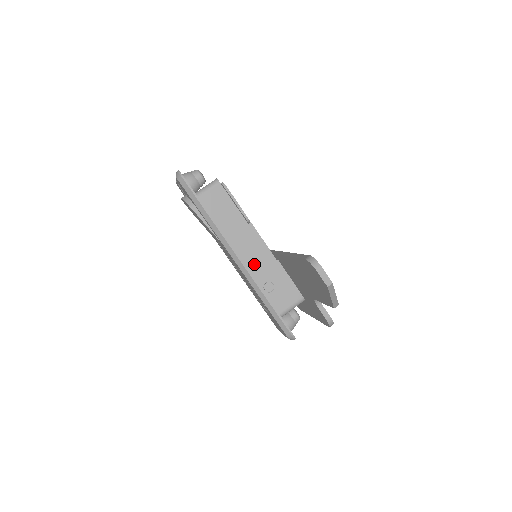
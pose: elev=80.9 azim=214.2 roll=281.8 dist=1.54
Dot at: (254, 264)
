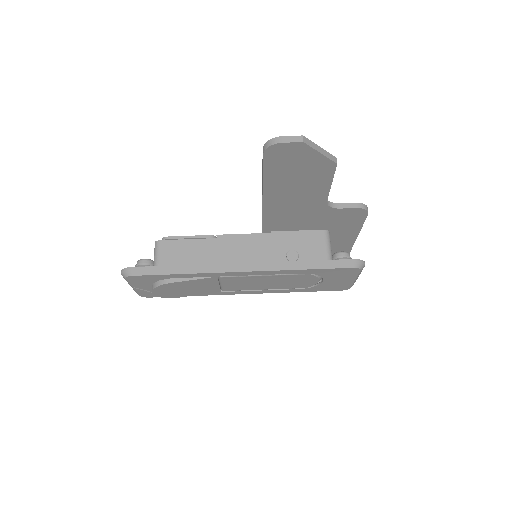
Dot at: (259, 256)
